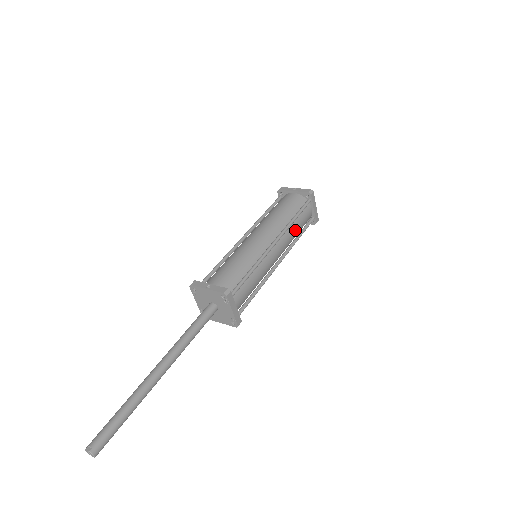
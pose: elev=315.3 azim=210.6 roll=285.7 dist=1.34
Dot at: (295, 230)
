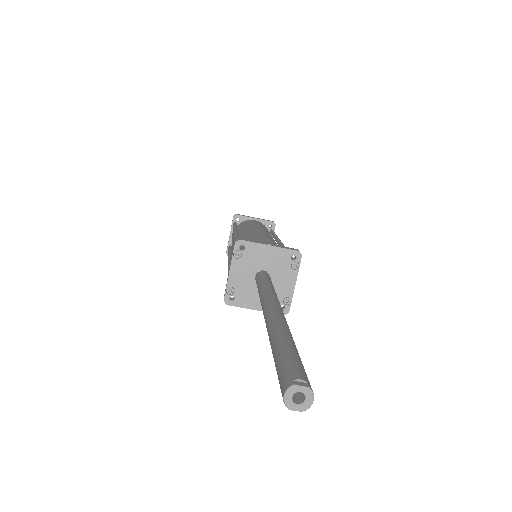
Dot at: occluded
